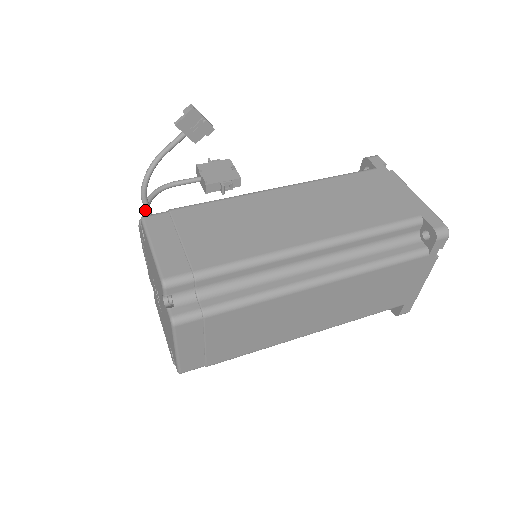
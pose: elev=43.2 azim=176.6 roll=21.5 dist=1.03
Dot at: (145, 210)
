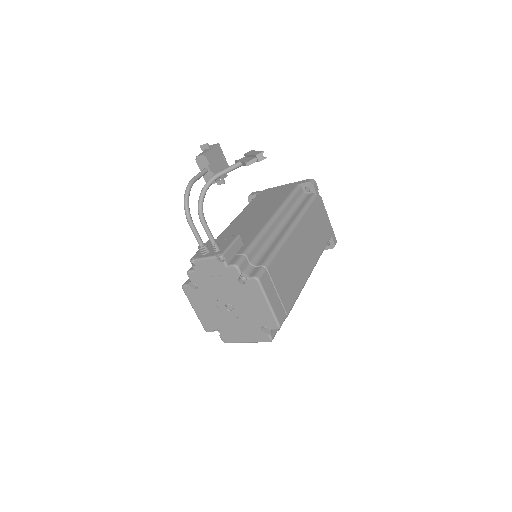
Dot at: (209, 235)
